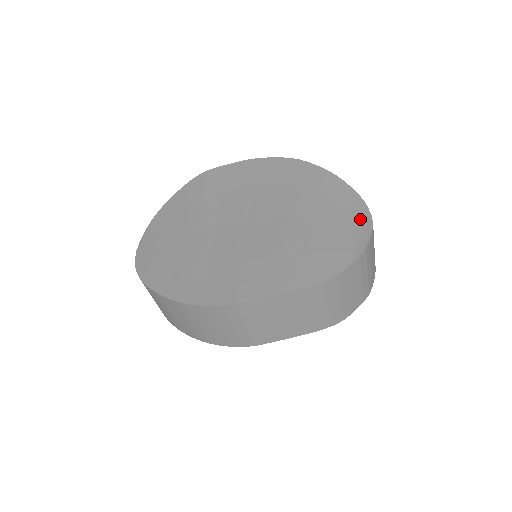
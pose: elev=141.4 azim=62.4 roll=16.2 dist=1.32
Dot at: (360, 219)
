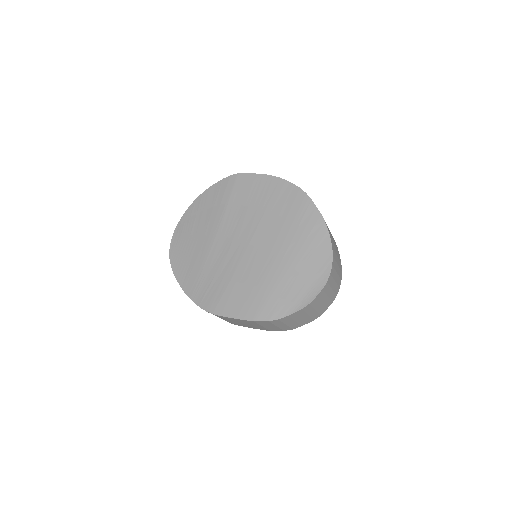
Dot at: (320, 274)
